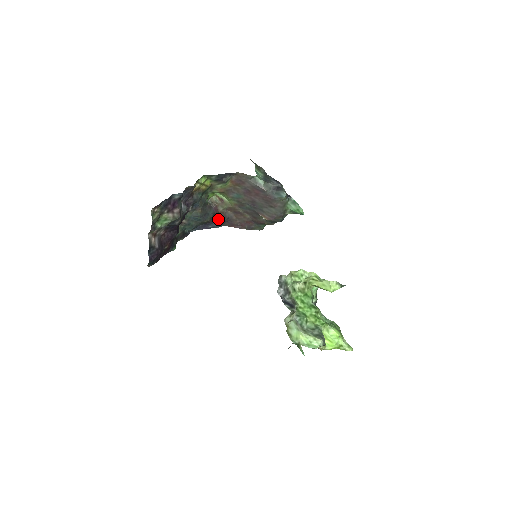
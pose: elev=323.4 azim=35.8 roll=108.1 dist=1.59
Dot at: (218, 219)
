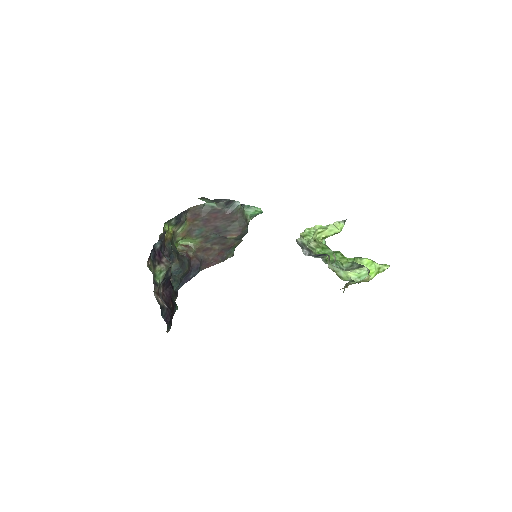
Dot at: (194, 265)
